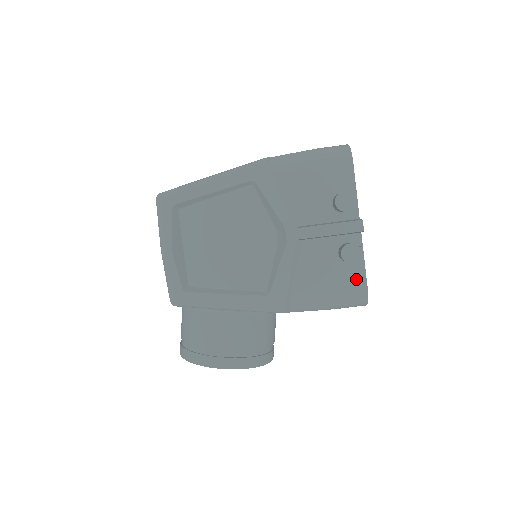
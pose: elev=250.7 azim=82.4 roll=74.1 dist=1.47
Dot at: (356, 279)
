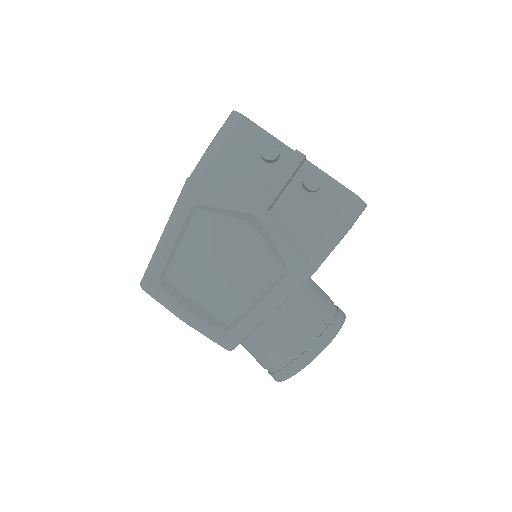
Dot at: (338, 195)
